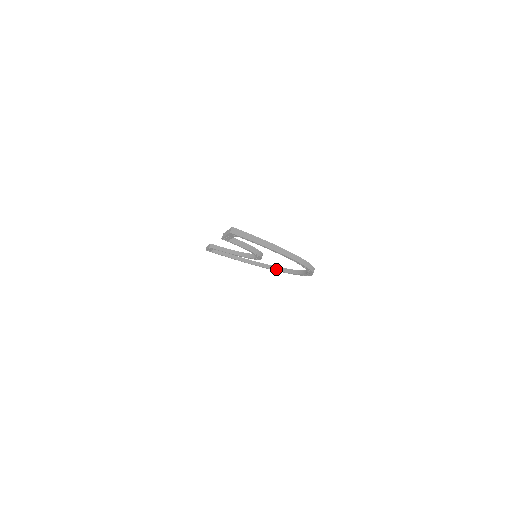
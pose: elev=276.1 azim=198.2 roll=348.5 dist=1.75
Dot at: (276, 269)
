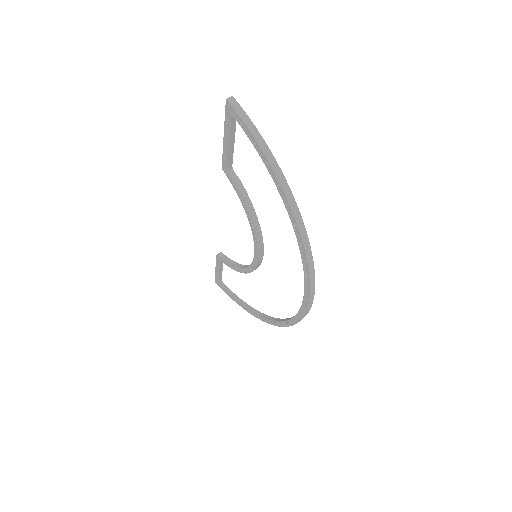
Dot at: (275, 319)
